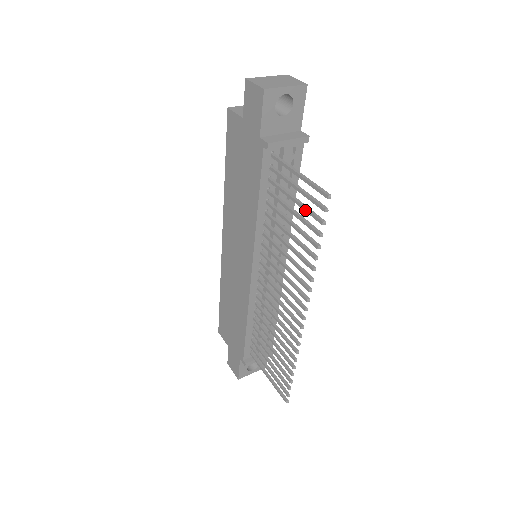
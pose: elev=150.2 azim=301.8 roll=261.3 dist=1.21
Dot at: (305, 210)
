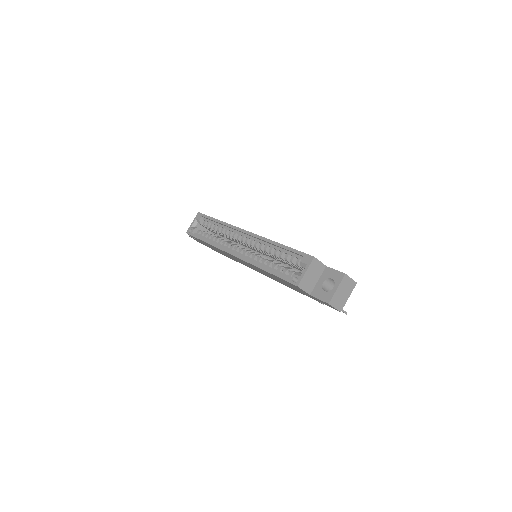
Dot at: occluded
